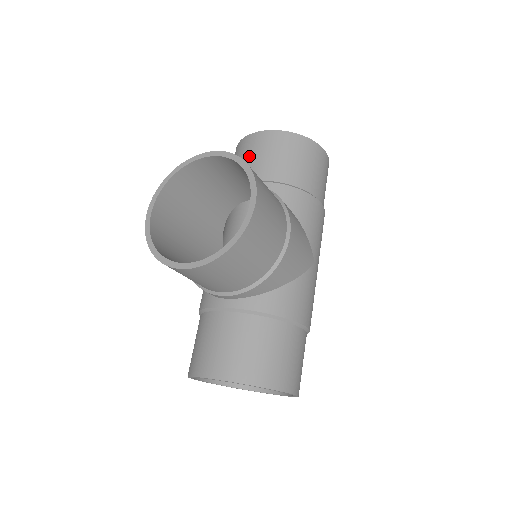
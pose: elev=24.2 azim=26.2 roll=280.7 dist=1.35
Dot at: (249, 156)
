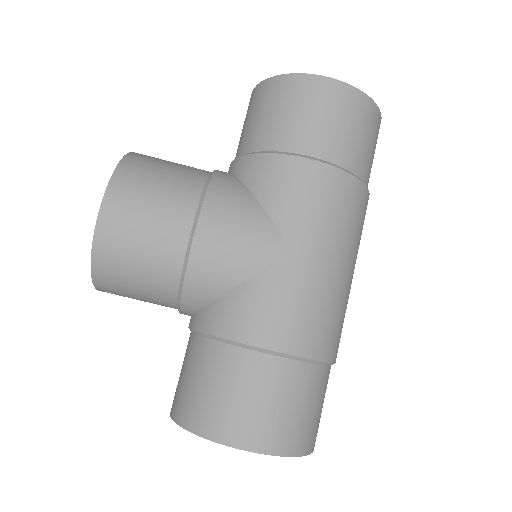
Dot at: occluded
